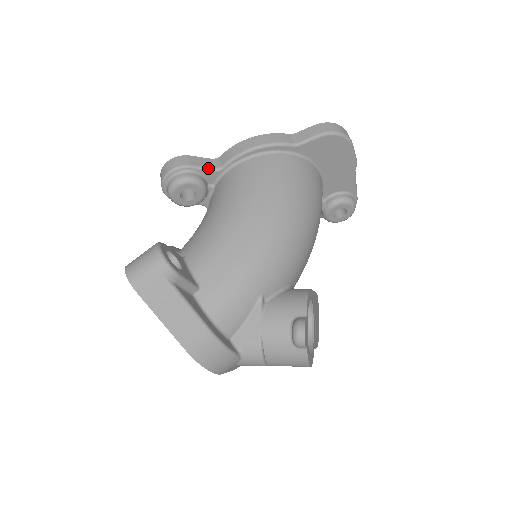
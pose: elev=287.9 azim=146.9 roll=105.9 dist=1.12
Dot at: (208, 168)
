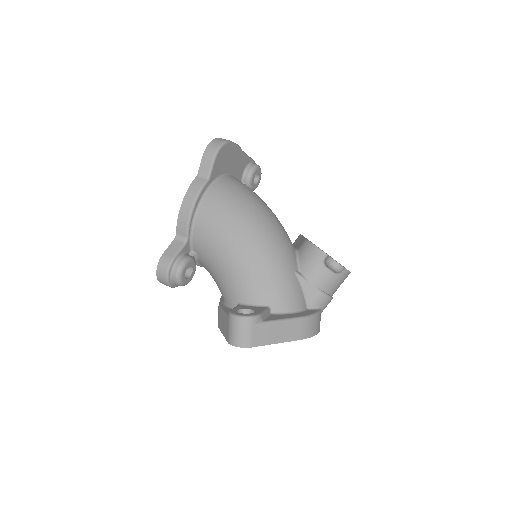
Dot at: (181, 247)
